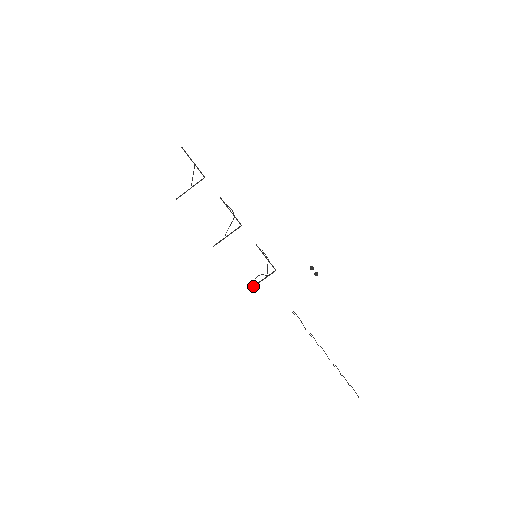
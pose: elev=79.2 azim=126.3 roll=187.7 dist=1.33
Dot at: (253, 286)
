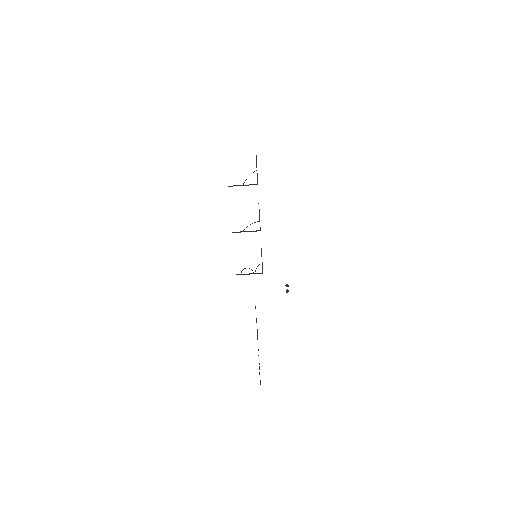
Dot at: (240, 274)
